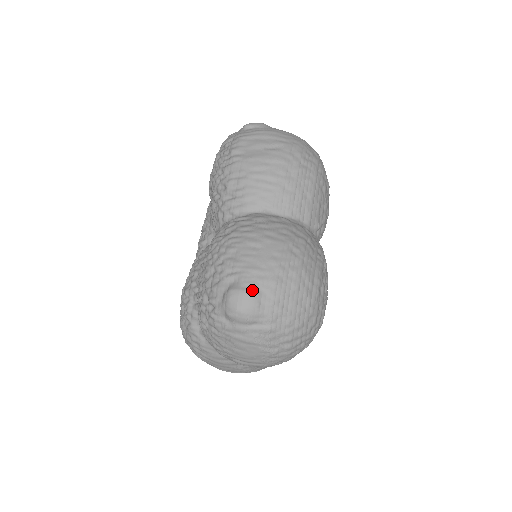
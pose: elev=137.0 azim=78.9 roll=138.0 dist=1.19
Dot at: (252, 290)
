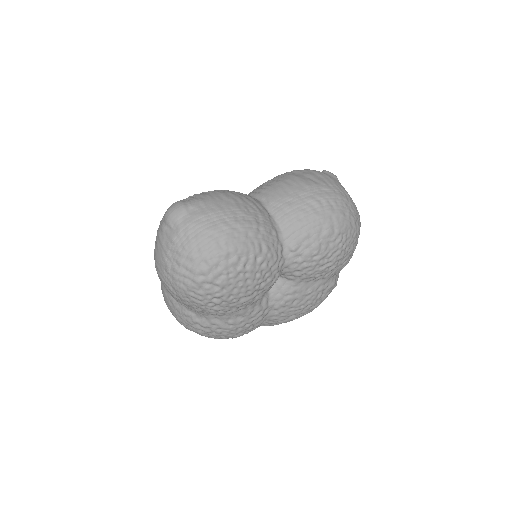
Dot at: (186, 206)
